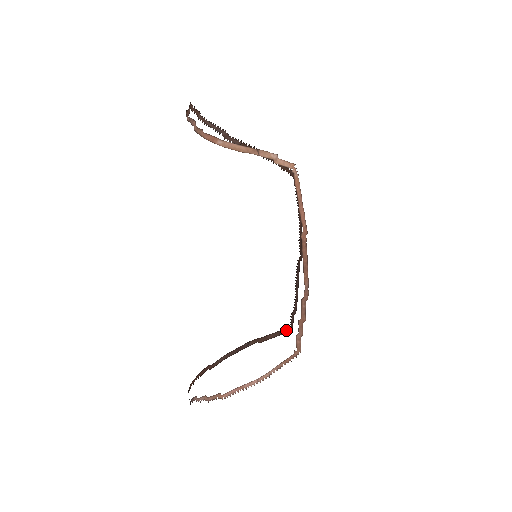
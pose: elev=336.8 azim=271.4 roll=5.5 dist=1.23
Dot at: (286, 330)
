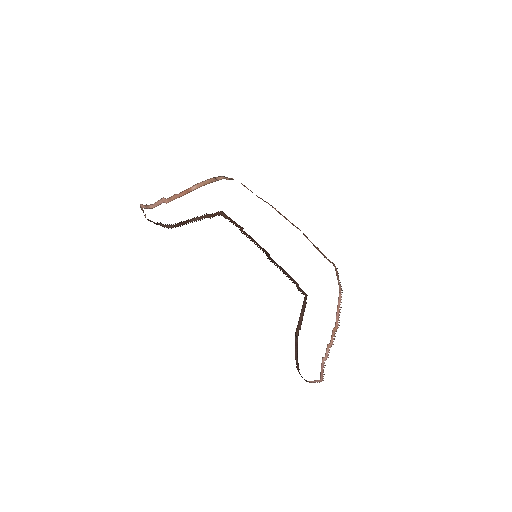
Dot at: (305, 301)
